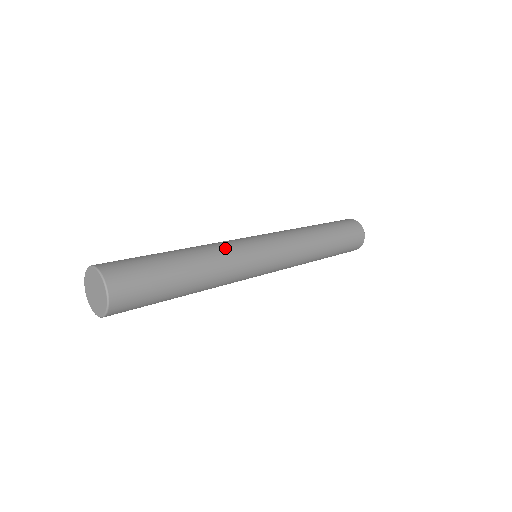
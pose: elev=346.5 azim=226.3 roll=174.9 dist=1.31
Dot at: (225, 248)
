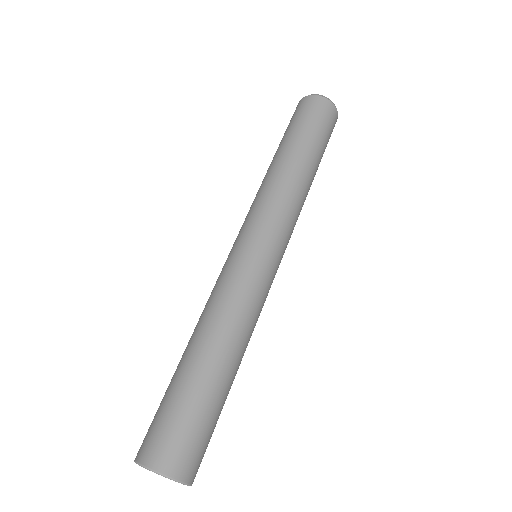
Dot at: (251, 310)
